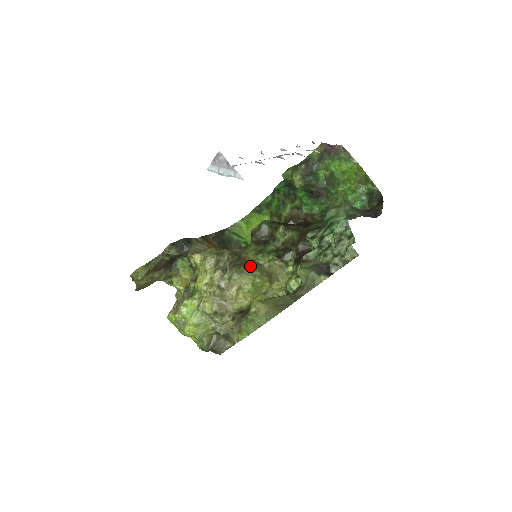
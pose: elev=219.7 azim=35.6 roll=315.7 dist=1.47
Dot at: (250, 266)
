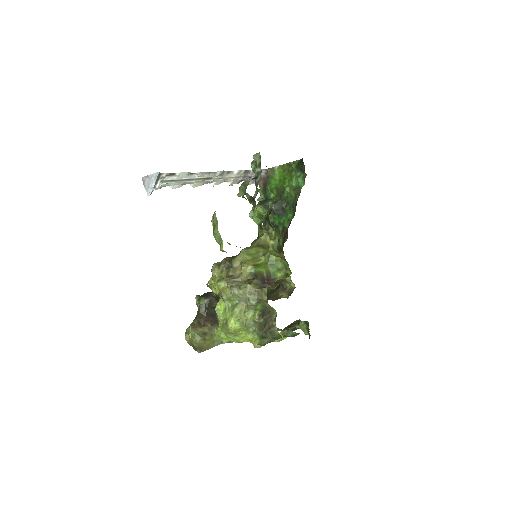
Dot at: occluded
